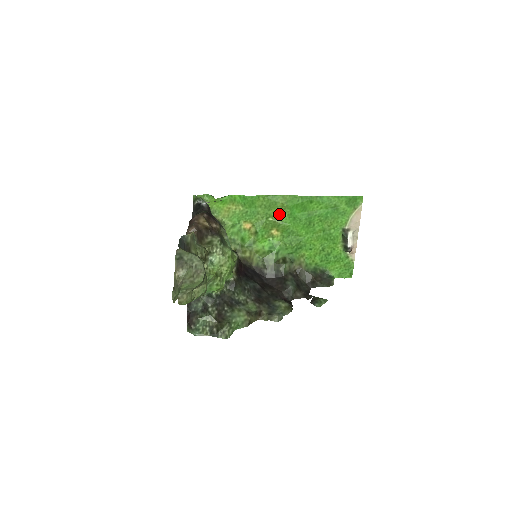
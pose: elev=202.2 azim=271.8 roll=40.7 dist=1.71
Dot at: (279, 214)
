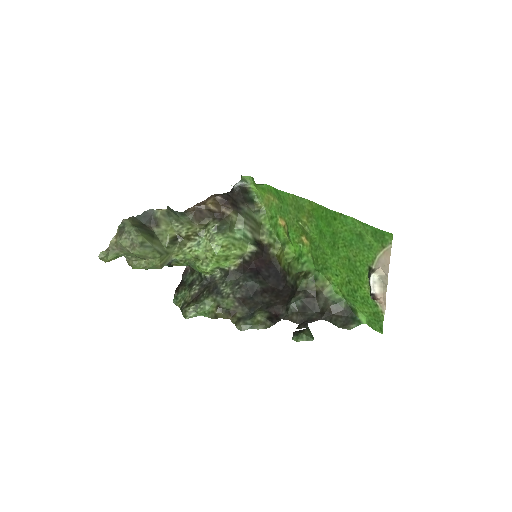
Dot at: (307, 221)
